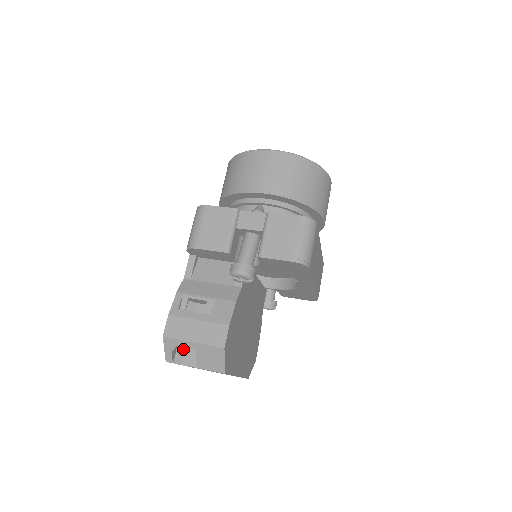
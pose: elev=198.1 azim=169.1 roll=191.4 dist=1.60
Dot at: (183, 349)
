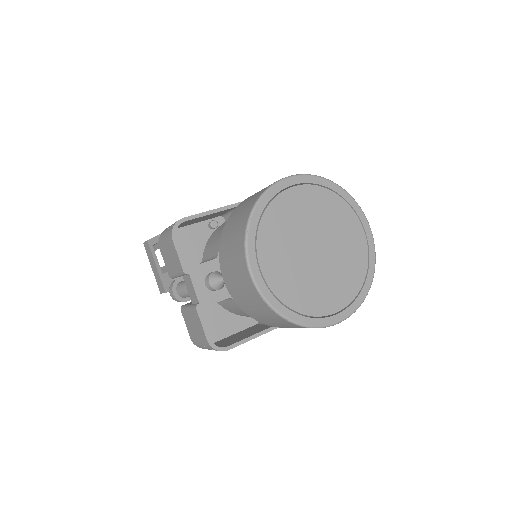
Dot at: occluded
